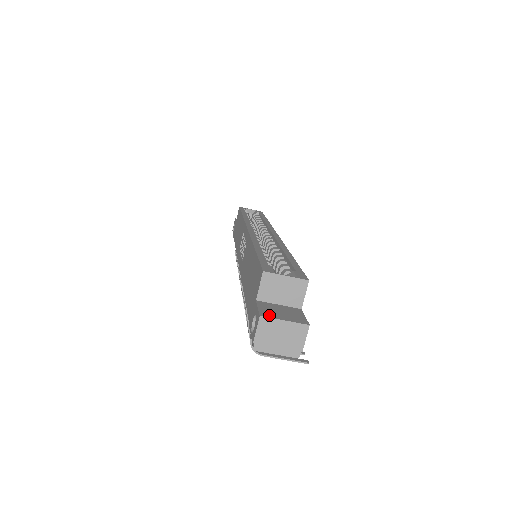
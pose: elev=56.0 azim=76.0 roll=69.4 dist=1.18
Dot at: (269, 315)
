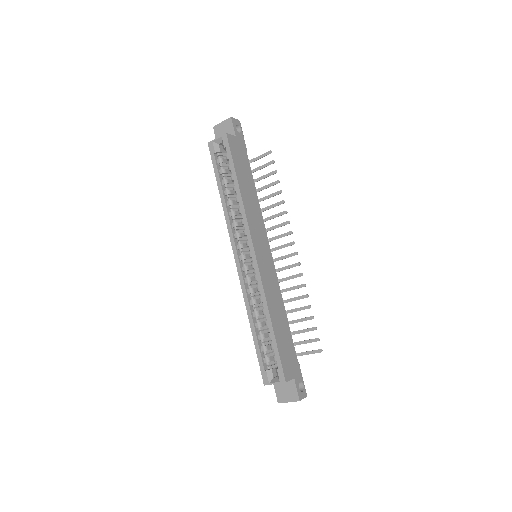
Dot at: (281, 400)
